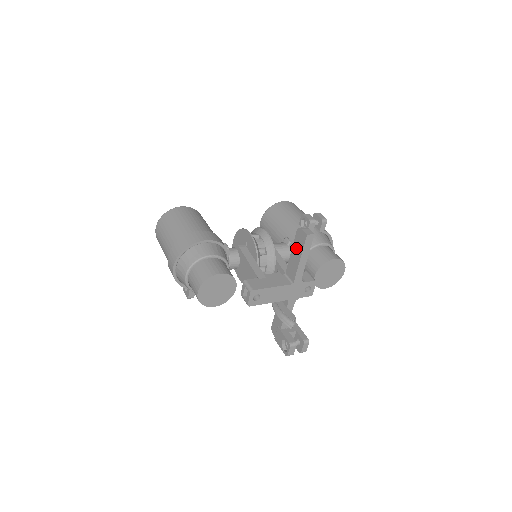
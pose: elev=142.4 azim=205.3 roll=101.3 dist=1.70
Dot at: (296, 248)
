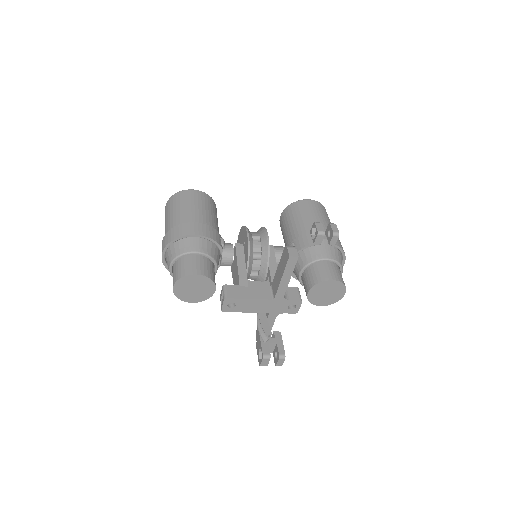
Dot at: (281, 265)
